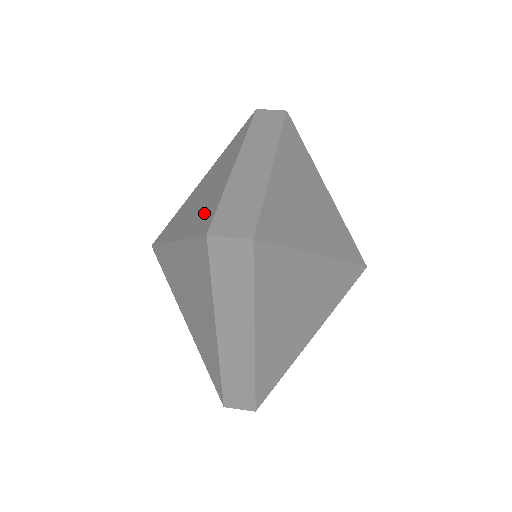
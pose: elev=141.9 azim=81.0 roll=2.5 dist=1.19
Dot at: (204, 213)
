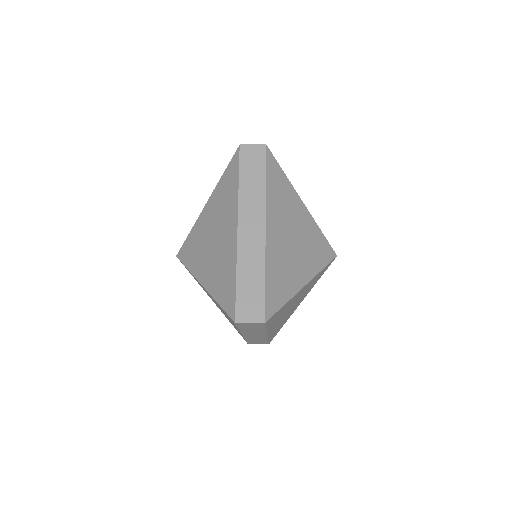
Dot at: occluded
